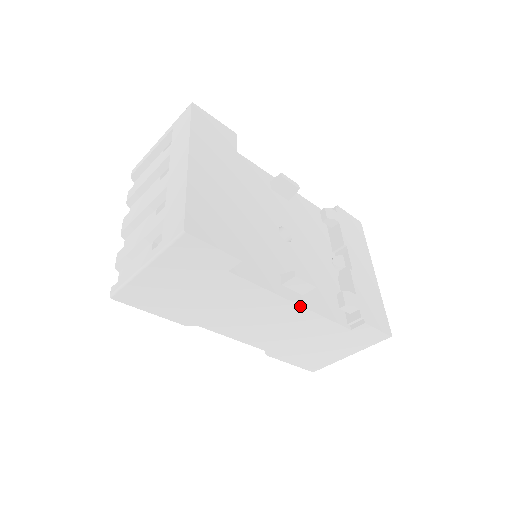
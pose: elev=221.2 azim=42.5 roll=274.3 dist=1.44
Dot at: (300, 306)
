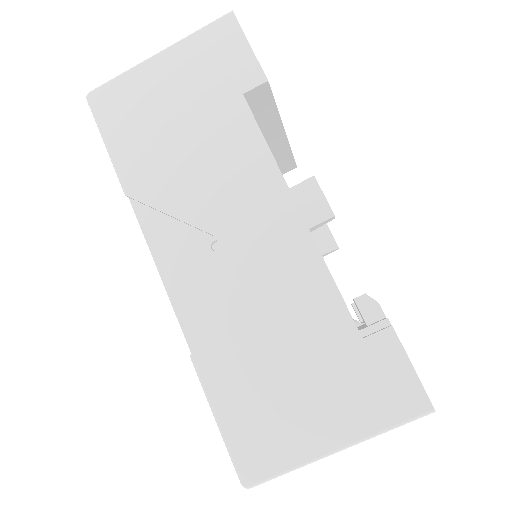
Dot at: (302, 218)
